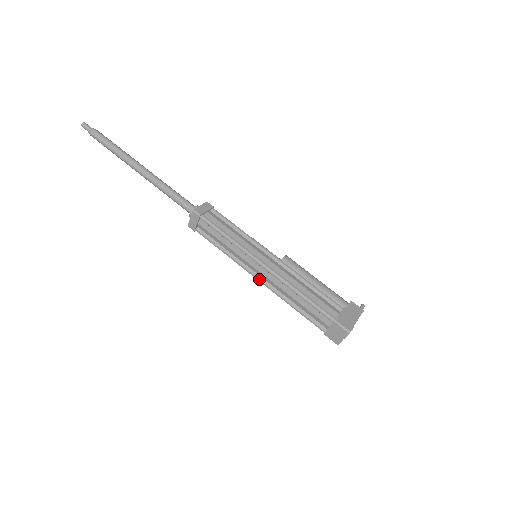
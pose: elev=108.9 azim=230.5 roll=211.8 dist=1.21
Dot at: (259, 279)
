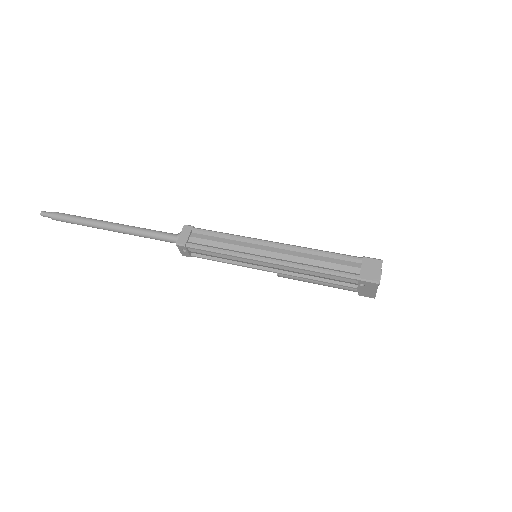
Dot at: (270, 258)
